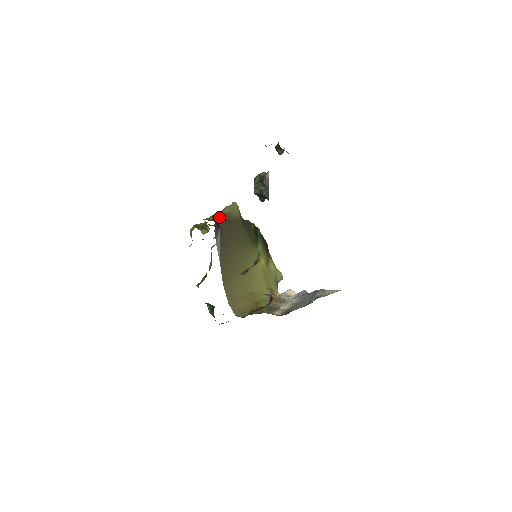
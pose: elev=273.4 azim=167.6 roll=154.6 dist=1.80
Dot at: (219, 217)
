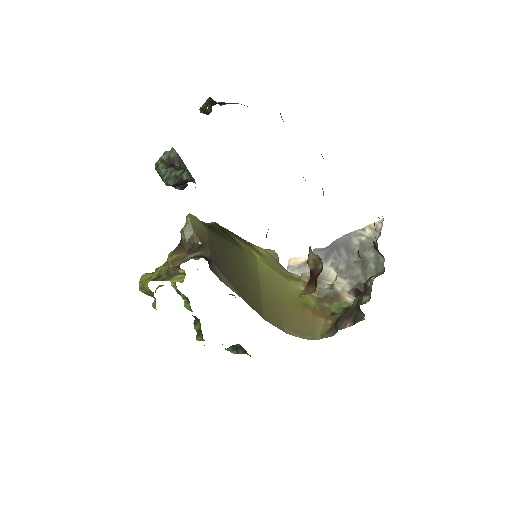
Dot at: (186, 248)
